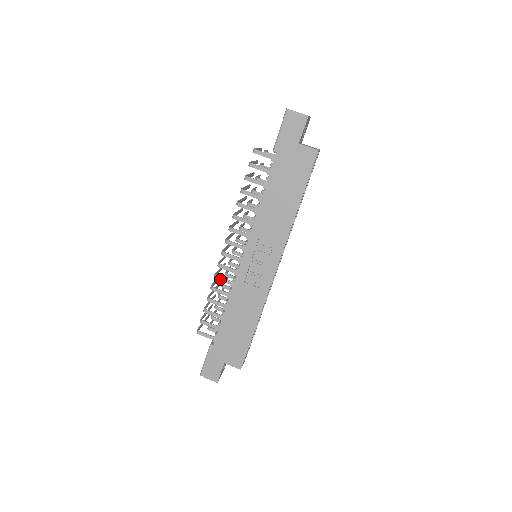
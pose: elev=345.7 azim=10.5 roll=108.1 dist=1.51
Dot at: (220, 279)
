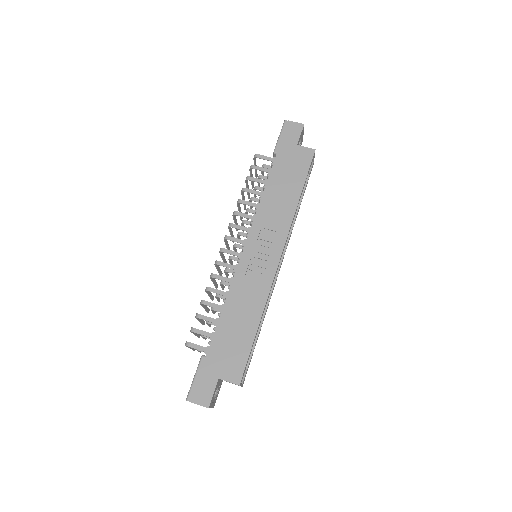
Dot at: (217, 277)
